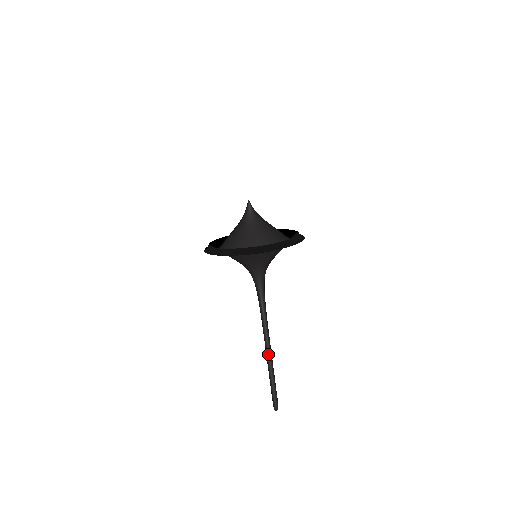
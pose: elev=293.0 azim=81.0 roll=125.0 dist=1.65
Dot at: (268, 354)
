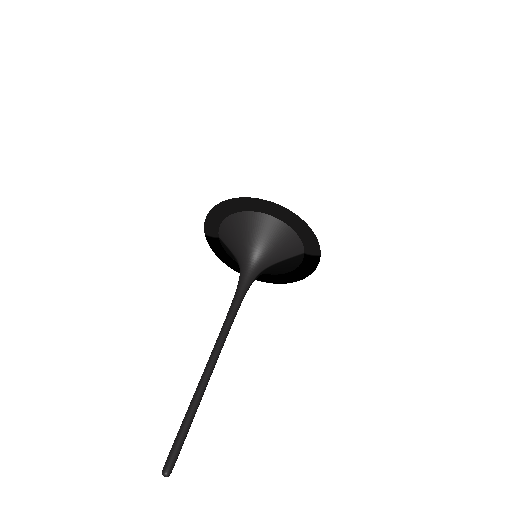
Dot at: (206, 369)
